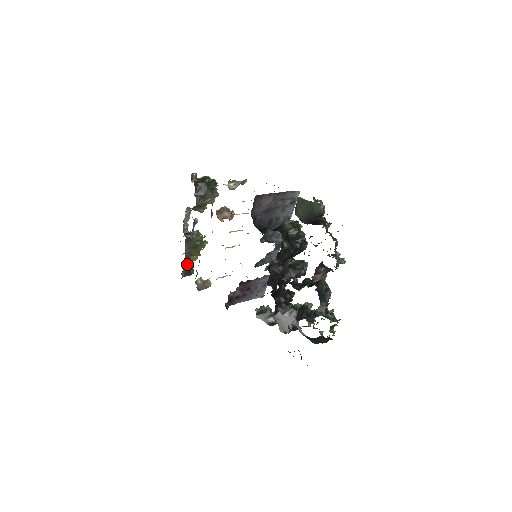
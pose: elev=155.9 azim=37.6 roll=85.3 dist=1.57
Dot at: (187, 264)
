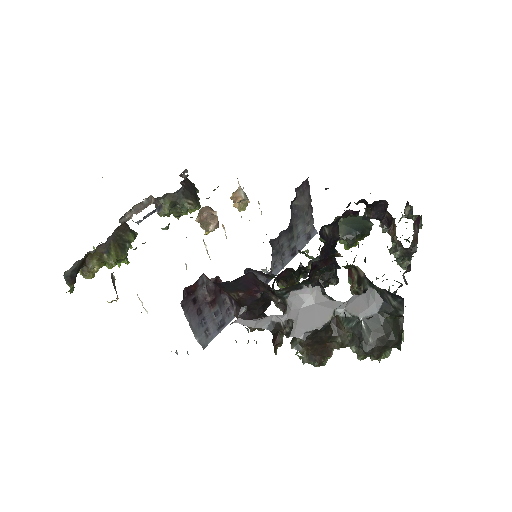
Dot at: (80, 267)
